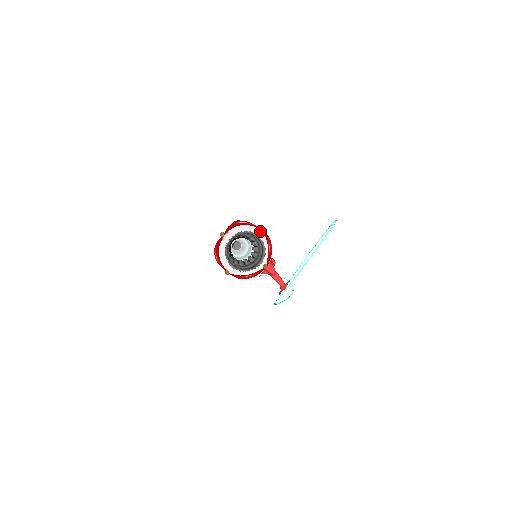
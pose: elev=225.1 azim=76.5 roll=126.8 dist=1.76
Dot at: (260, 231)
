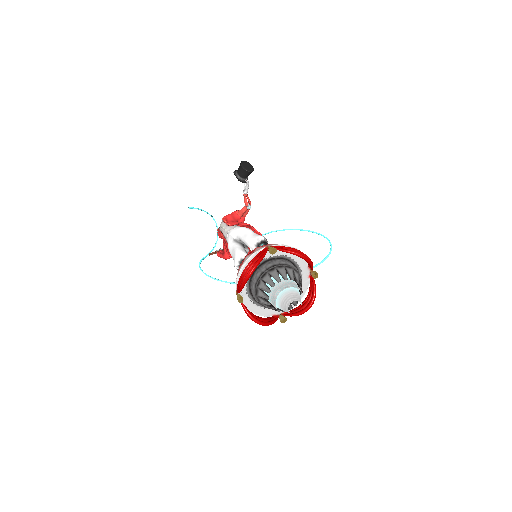
Dot at: (308, 272)
